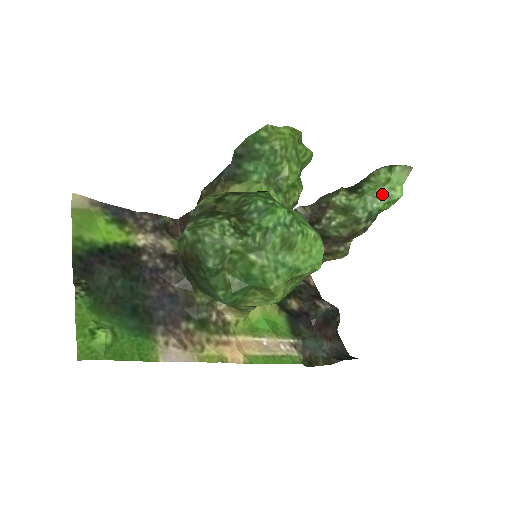
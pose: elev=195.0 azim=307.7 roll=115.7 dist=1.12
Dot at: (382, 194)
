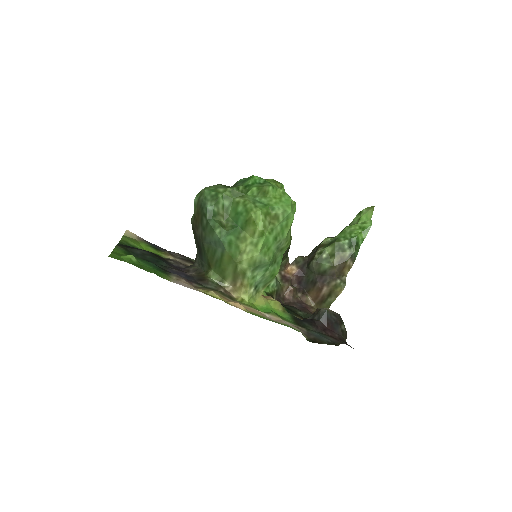
Dot at: (357, 228)
